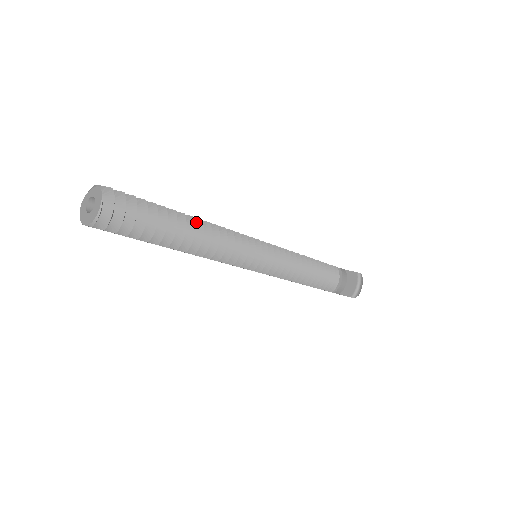
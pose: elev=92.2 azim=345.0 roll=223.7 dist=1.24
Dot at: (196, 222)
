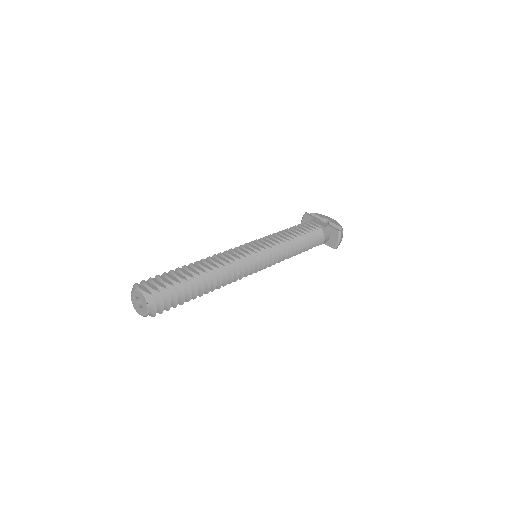
Dot at: (210, 273)
